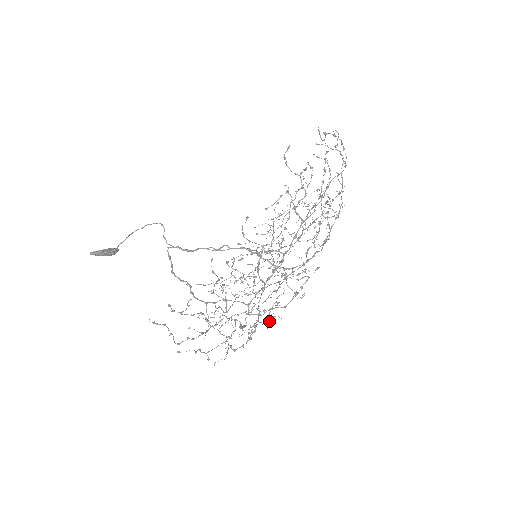
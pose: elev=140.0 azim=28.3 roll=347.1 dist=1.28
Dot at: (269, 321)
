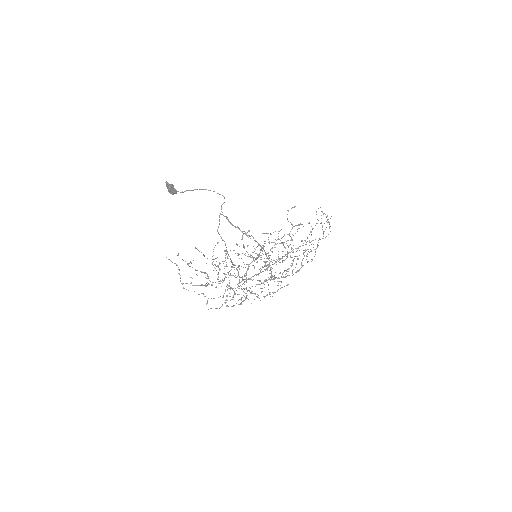
Dot at: occluded
